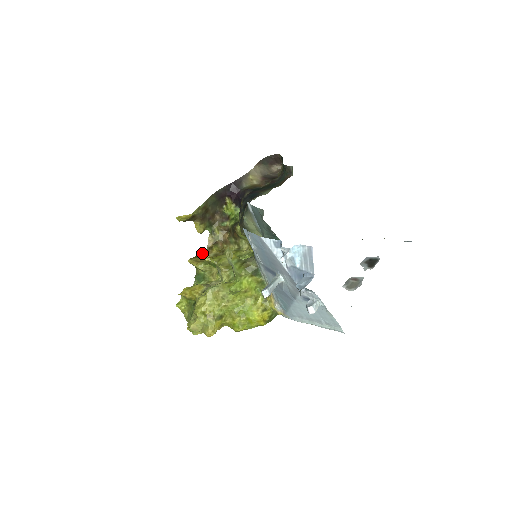
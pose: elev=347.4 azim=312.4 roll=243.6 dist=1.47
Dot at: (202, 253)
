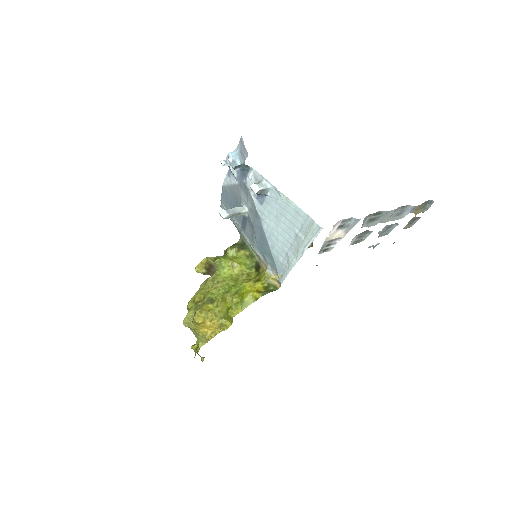
Dot at: occluded
